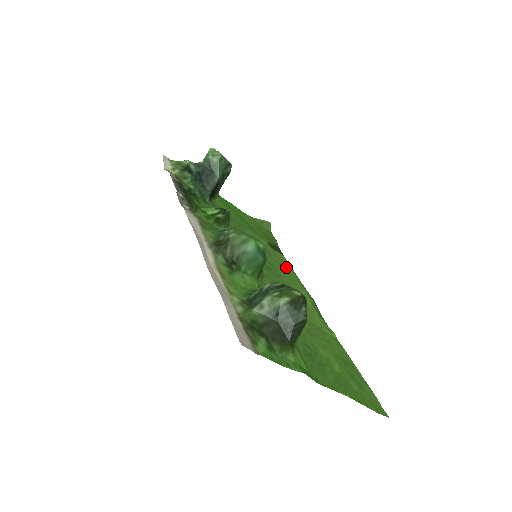
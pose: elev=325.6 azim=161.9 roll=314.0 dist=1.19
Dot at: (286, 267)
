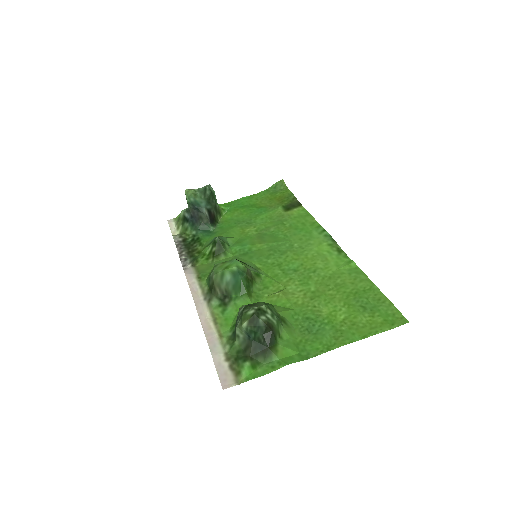
Dot at: (302, 222)
